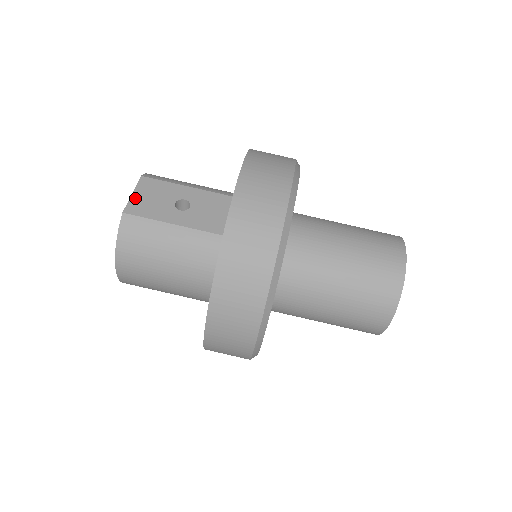
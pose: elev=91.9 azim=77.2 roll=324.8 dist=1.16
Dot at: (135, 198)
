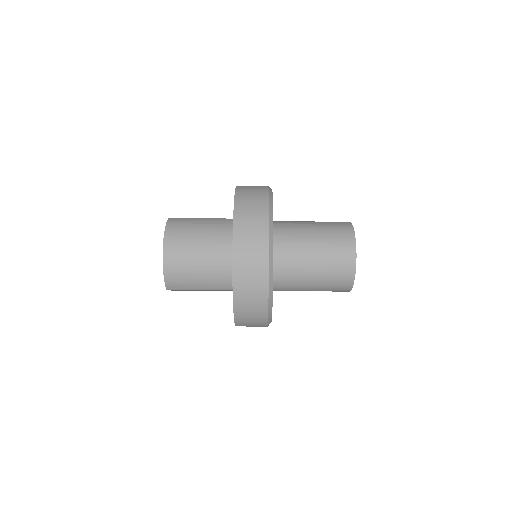
Dot at: occluded
